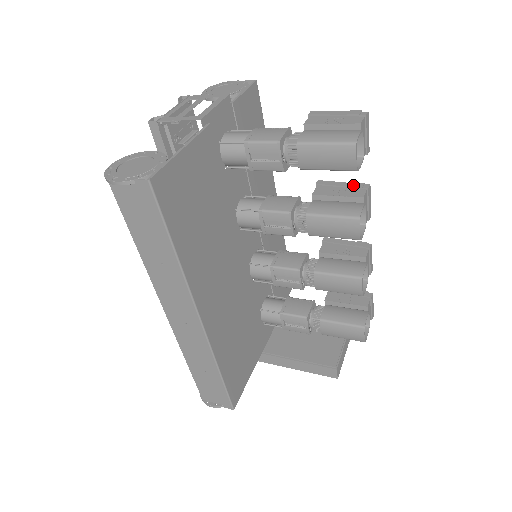
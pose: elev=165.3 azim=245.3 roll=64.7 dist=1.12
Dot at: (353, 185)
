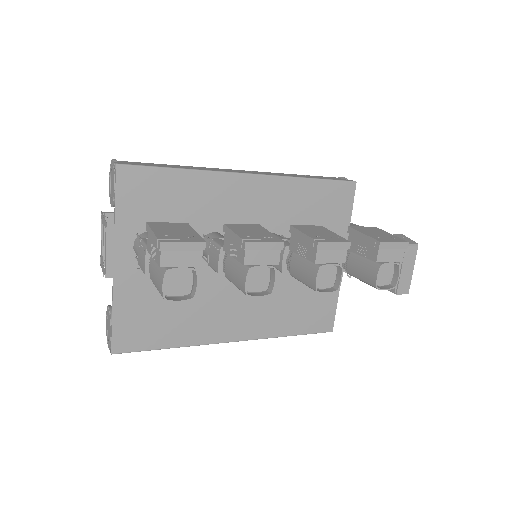
Dot at: (237, 242)
